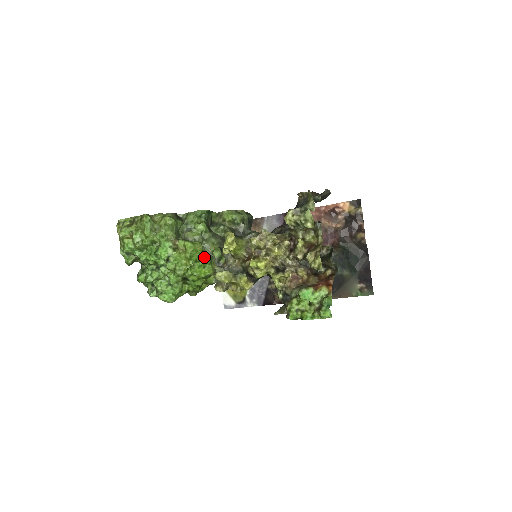
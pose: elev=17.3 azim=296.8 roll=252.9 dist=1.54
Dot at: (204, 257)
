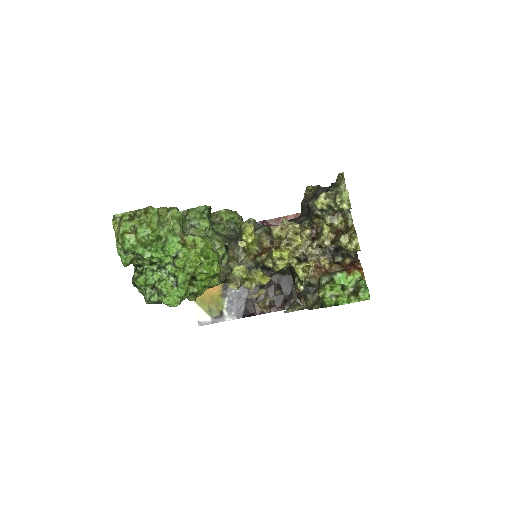
Dot at: (213, 253)
